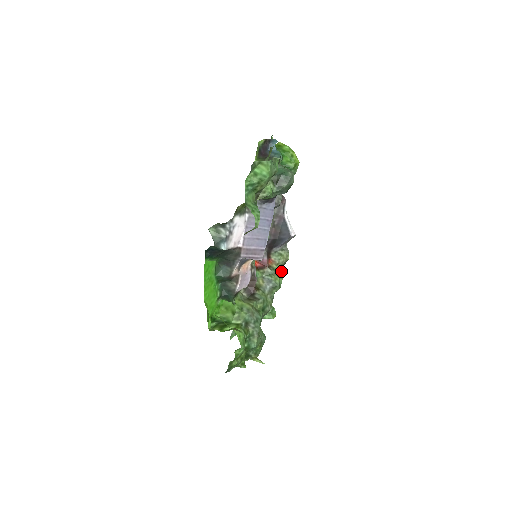
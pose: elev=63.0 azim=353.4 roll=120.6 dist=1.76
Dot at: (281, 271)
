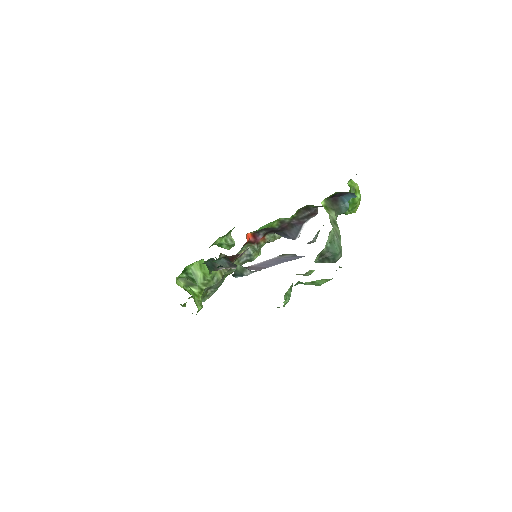
Dot at: occluded
